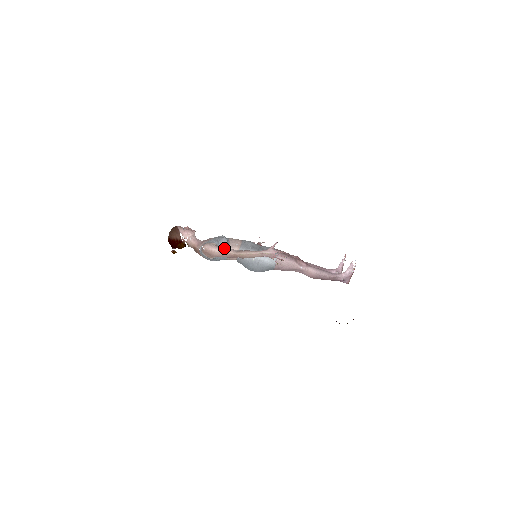
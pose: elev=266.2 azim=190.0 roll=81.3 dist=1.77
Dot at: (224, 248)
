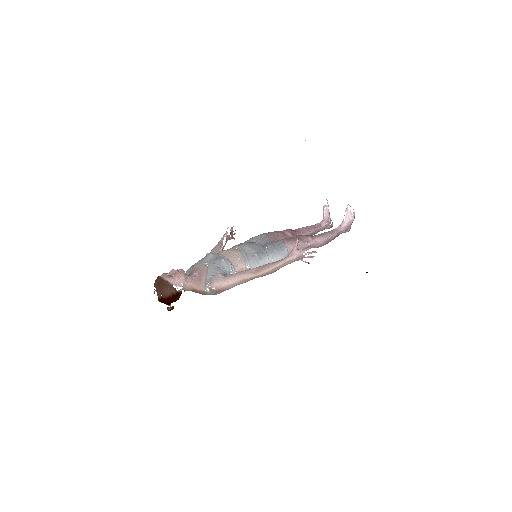
Dot at: (237, 275)
